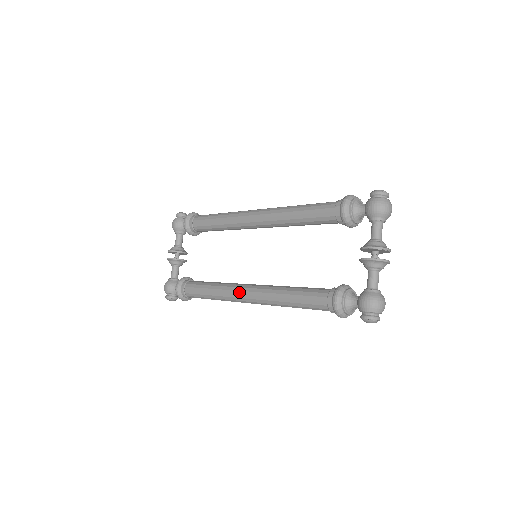
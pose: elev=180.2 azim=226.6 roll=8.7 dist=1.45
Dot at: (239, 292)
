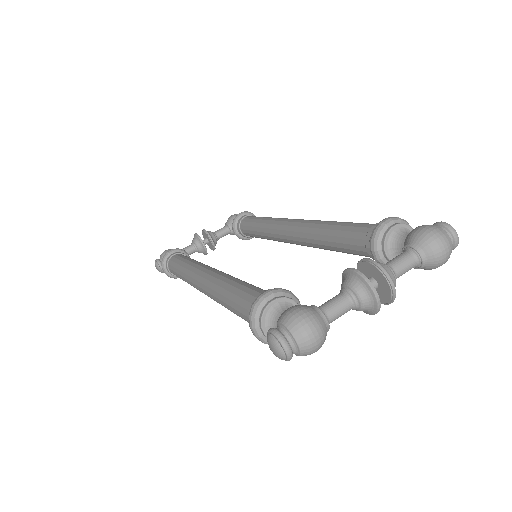
Dot at: (202, 268)
